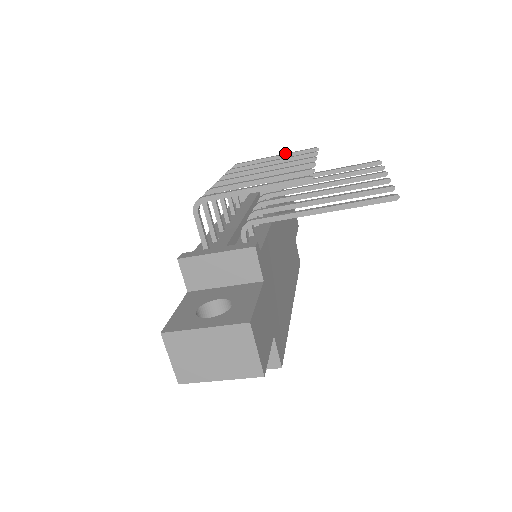
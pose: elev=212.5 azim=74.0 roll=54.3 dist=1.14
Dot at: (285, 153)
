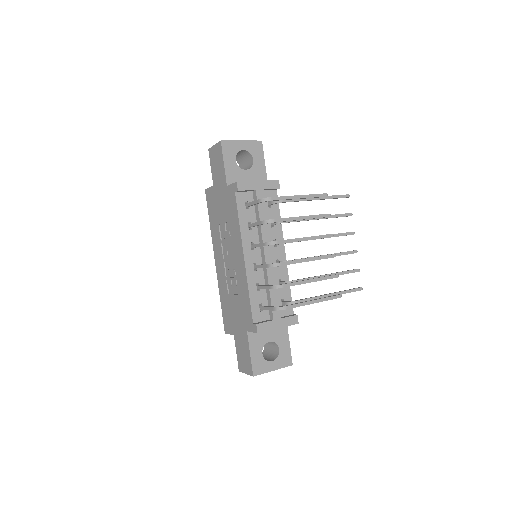
Dot at: (307, 195)
